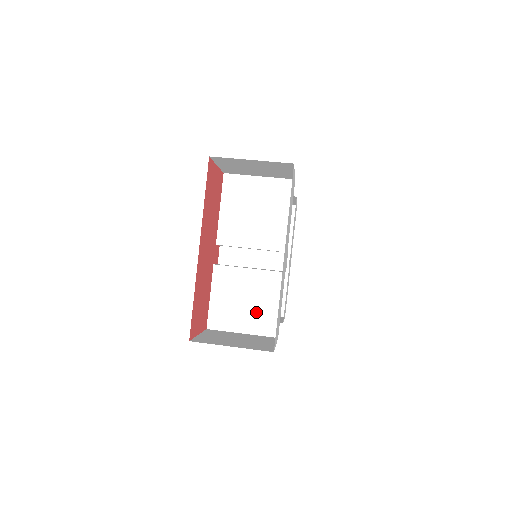
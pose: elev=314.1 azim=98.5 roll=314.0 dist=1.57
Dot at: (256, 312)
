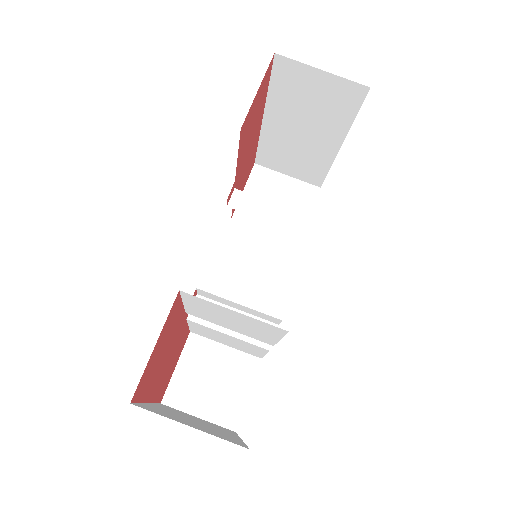
Dot at: (238, 347)
